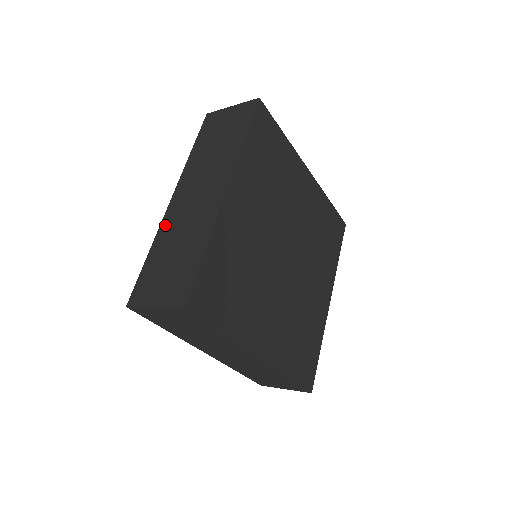
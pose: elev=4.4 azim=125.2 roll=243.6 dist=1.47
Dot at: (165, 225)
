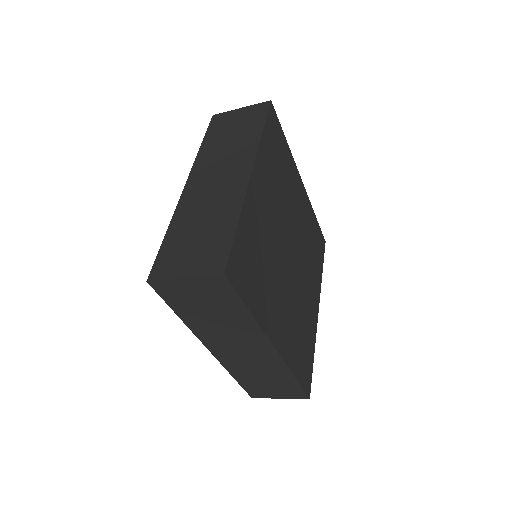
Dot at: (183, 206)
